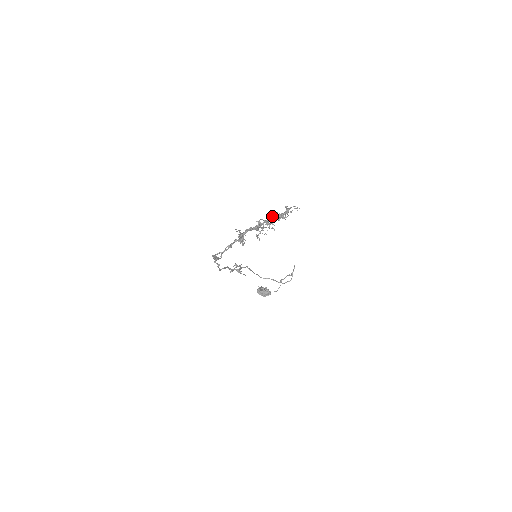
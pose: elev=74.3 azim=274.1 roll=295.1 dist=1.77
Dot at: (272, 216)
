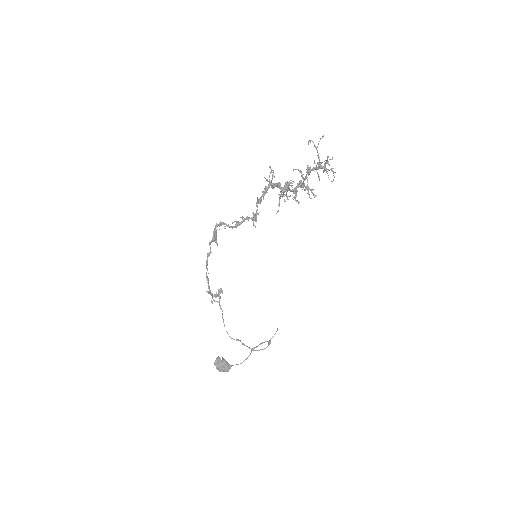
Dot at: (310, 166)
